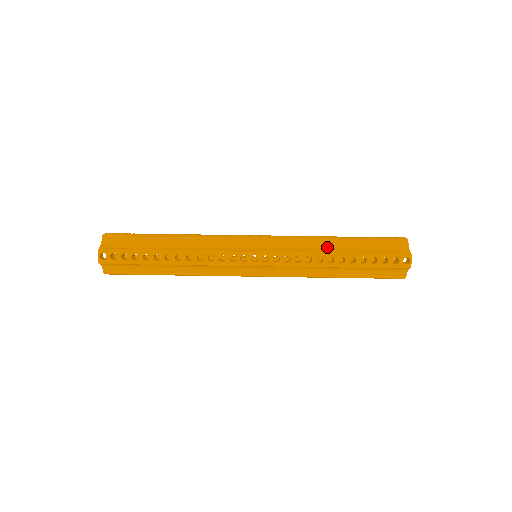
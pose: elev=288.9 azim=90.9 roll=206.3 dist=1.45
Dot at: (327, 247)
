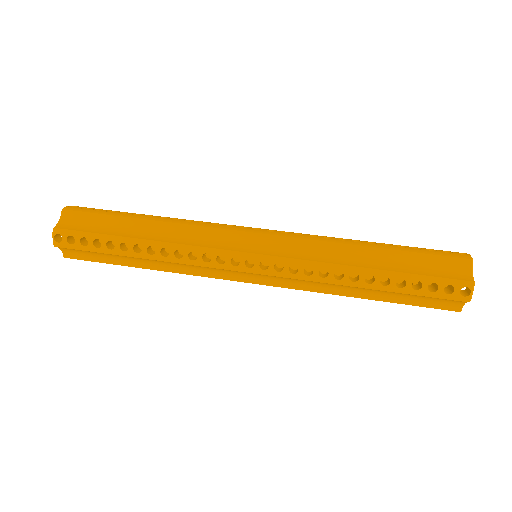
Dot at: occluded
